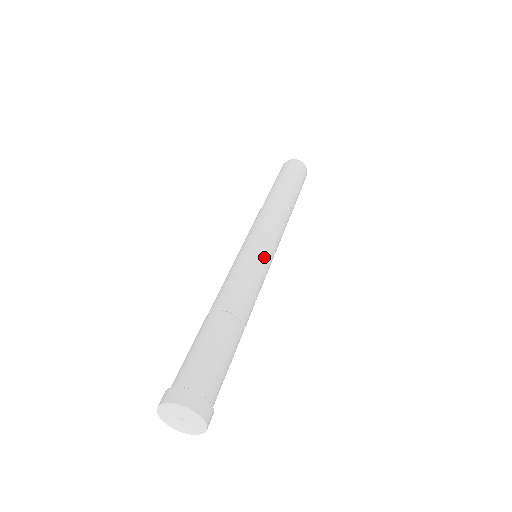
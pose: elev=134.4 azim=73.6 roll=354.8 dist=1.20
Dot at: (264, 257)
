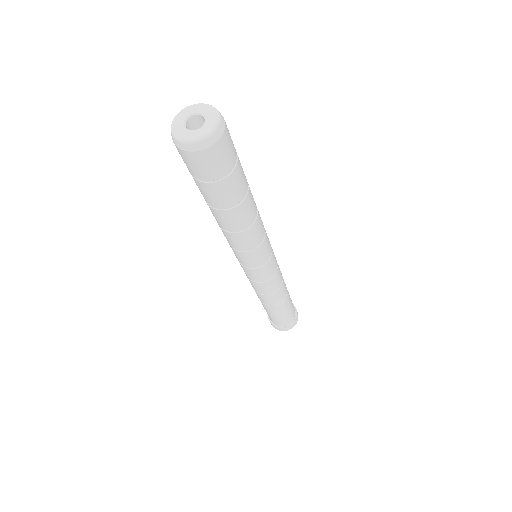
Dot at: (273, 269)
